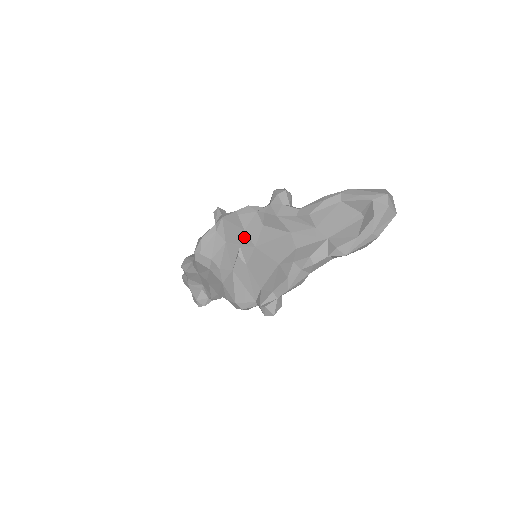
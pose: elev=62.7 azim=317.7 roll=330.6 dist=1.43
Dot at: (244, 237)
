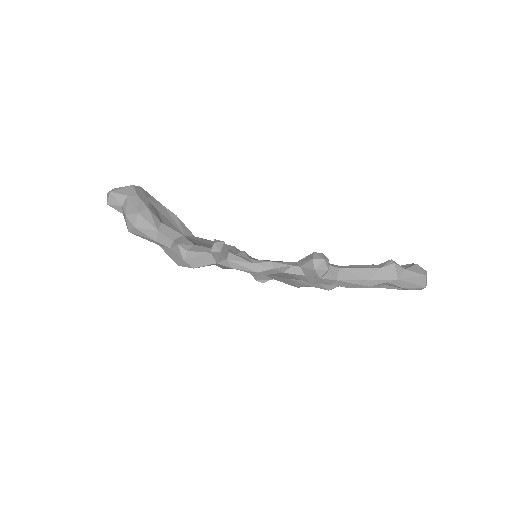
Dot at: occluded
